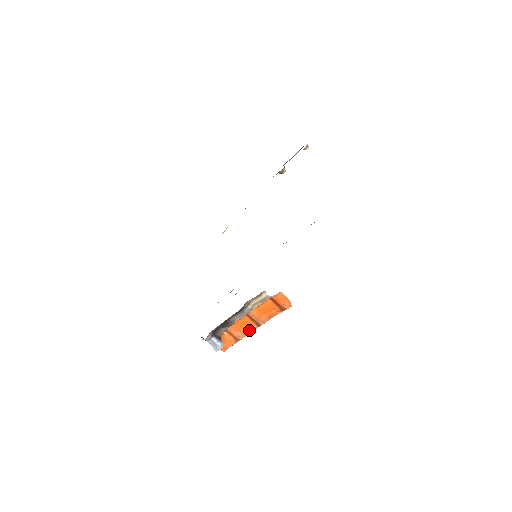
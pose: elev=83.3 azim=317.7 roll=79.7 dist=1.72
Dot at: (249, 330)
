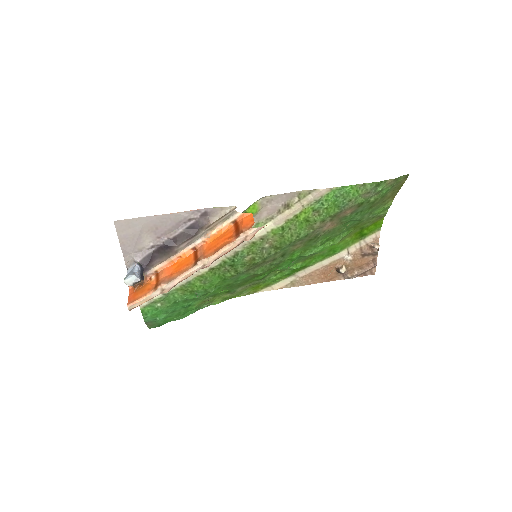
Dot at: (181, 272)
